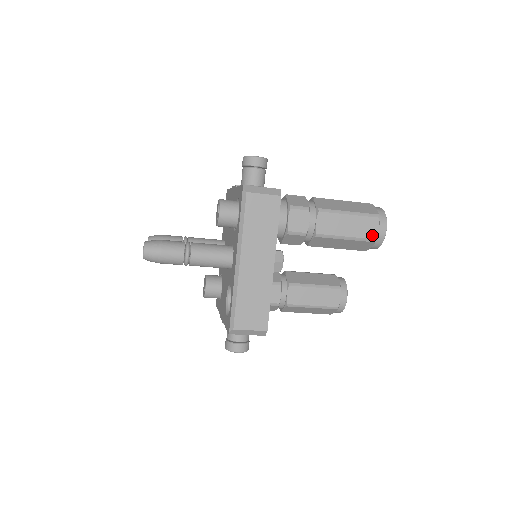
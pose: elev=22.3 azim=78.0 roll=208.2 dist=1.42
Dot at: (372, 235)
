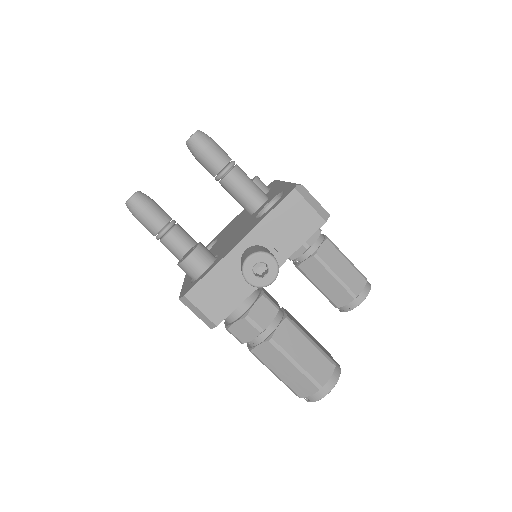
Dot at: (363, 275)
